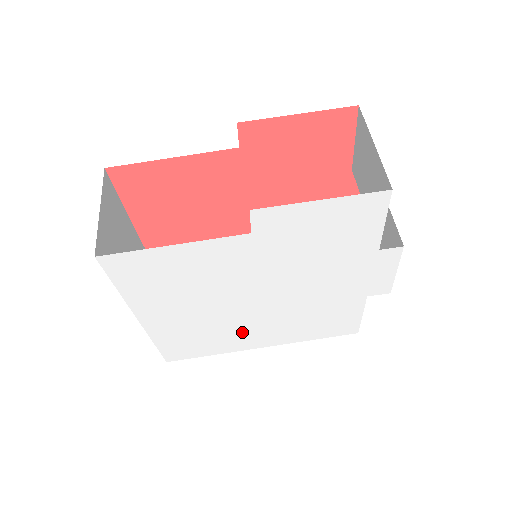
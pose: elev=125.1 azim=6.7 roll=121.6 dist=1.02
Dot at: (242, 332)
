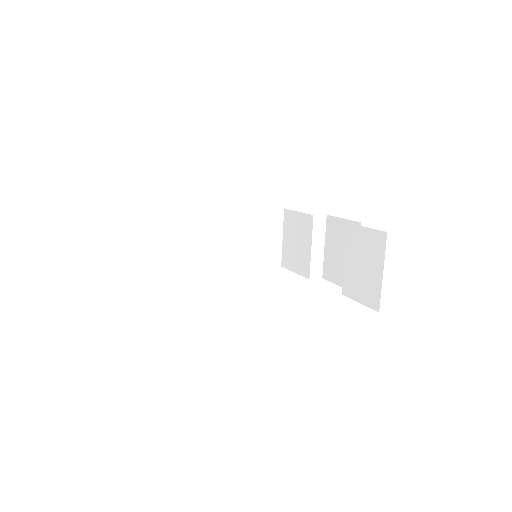
Dot at: occluded
